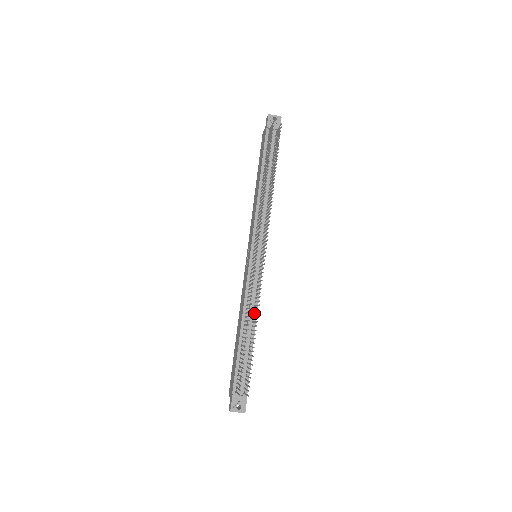
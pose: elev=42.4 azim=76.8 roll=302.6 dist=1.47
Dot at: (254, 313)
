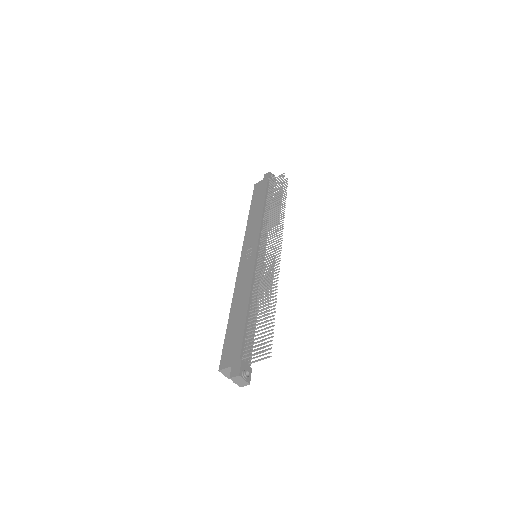
Dot at: occluded
